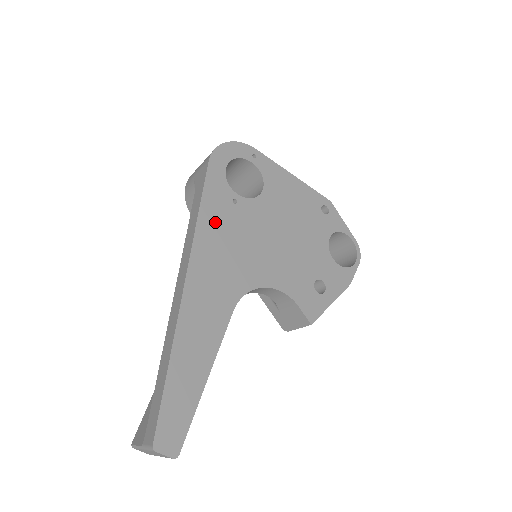
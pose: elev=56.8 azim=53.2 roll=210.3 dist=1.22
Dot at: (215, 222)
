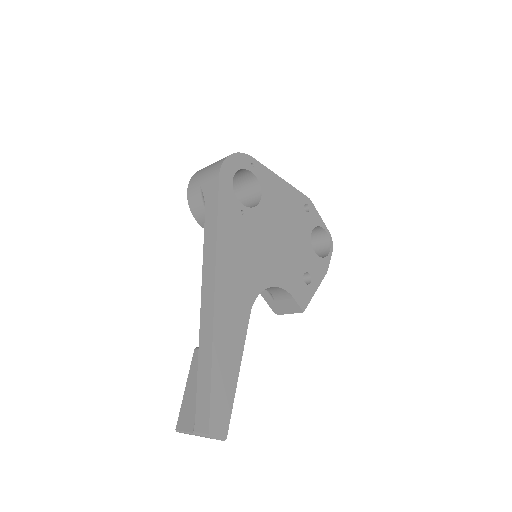
Dot at: (230, 235)
